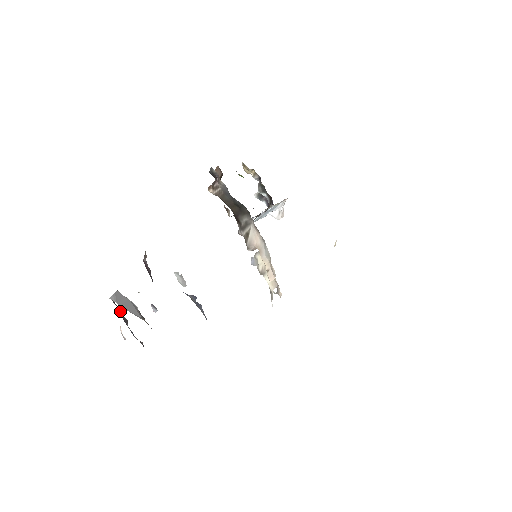
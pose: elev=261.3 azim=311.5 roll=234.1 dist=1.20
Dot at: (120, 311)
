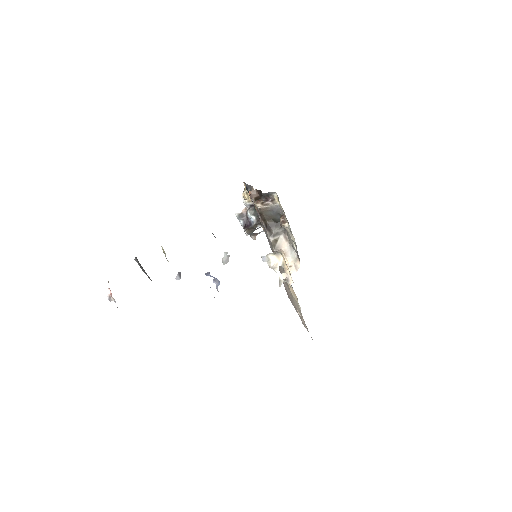
Dot at: occluded
